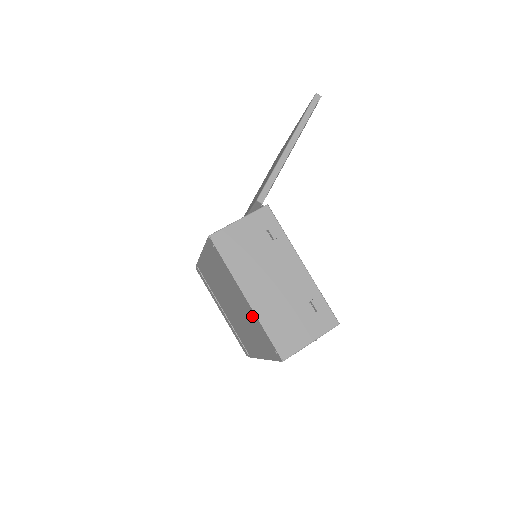
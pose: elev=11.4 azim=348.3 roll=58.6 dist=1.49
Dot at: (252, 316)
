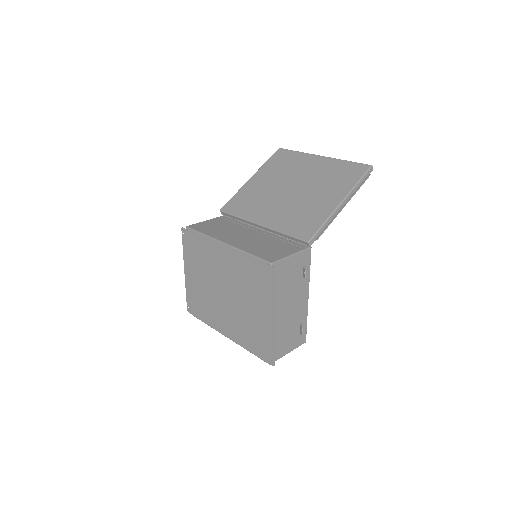
Dot at: (266, 328)
